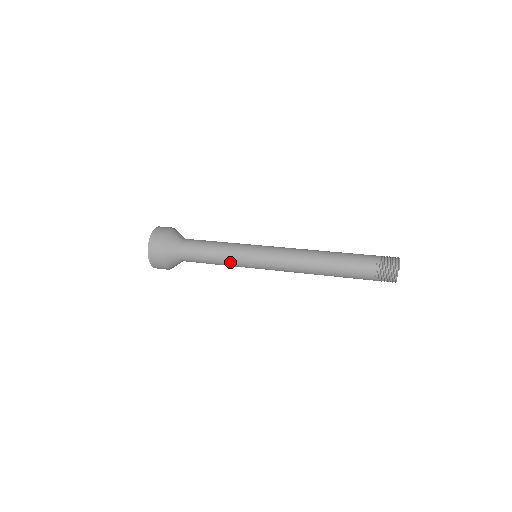
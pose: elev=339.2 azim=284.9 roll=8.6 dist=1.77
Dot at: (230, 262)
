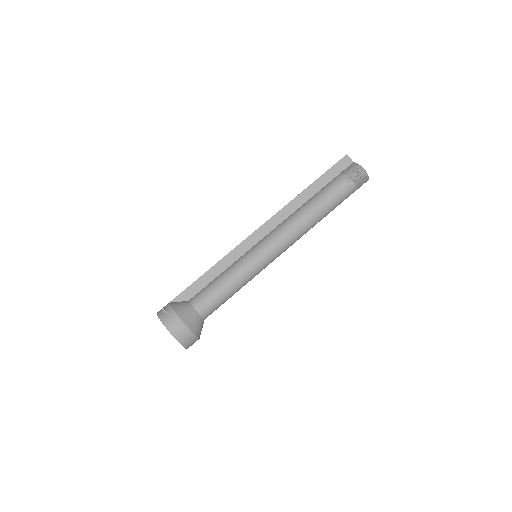
Dot at: occluded
